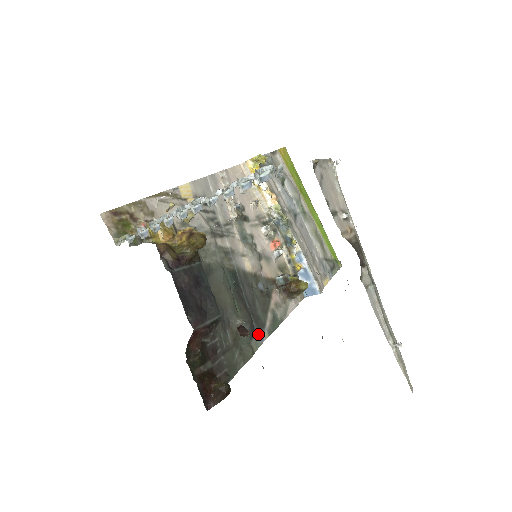
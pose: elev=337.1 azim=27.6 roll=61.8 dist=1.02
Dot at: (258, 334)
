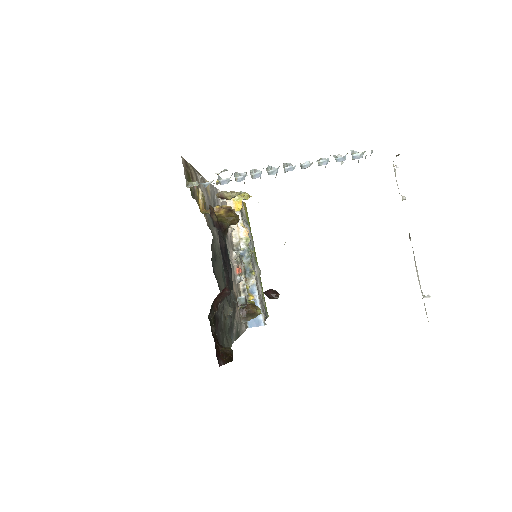
Dot at: (231, 333)
